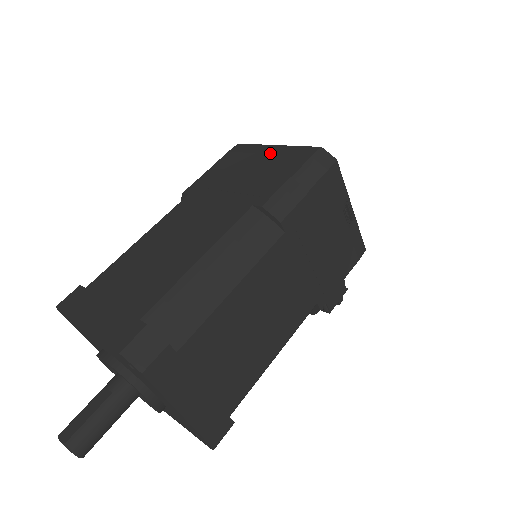
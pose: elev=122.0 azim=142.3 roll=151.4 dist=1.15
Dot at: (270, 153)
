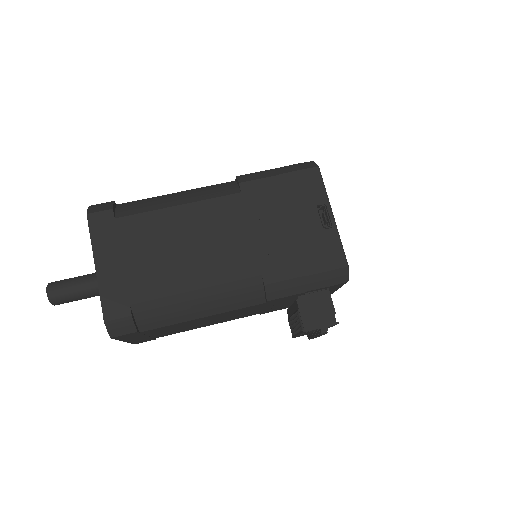
Dot at: occluded
